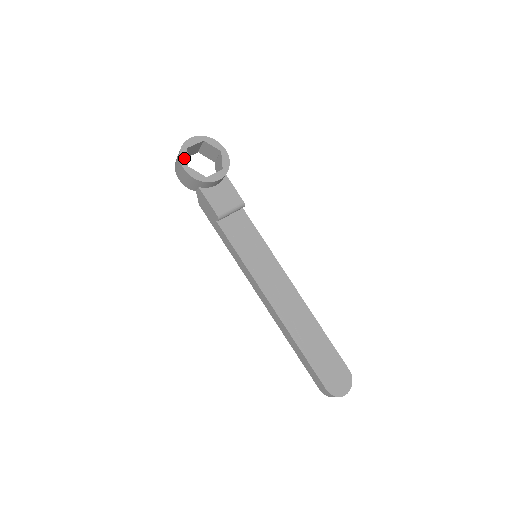
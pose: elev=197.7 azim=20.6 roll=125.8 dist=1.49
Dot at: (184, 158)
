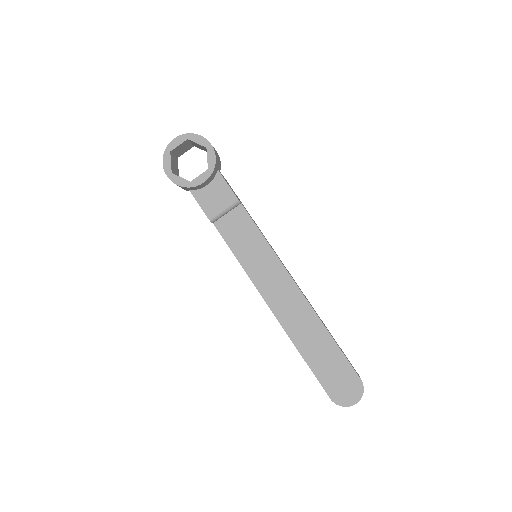
Dot at: (167, 164)
